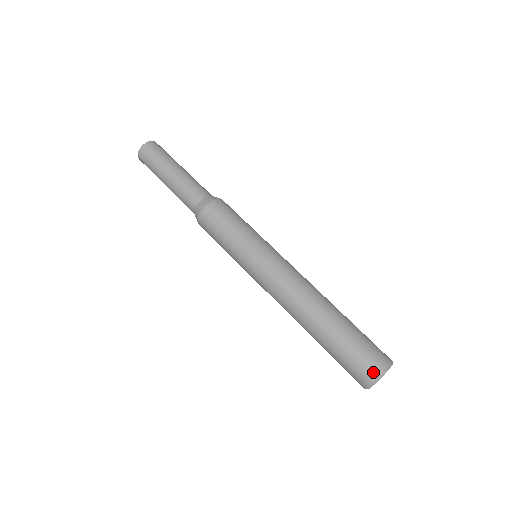
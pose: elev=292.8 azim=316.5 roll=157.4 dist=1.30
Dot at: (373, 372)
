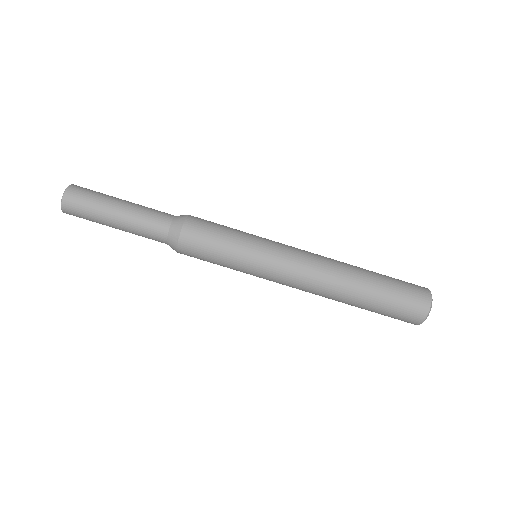
Dot at: (416, 320)
